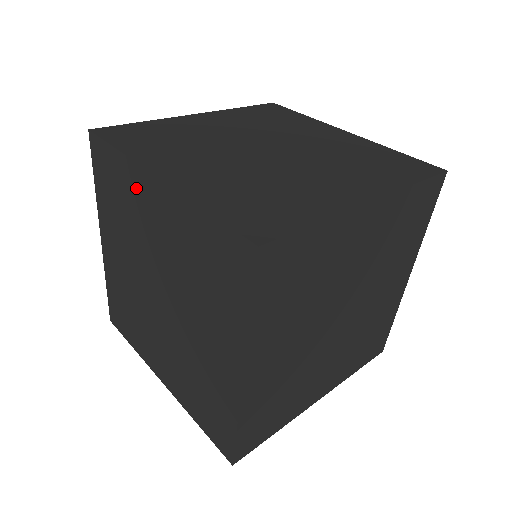
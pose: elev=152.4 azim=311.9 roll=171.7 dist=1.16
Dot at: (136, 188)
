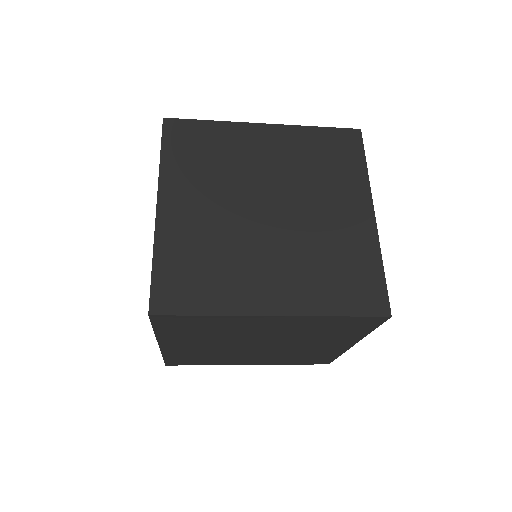
Dot at: occluded
